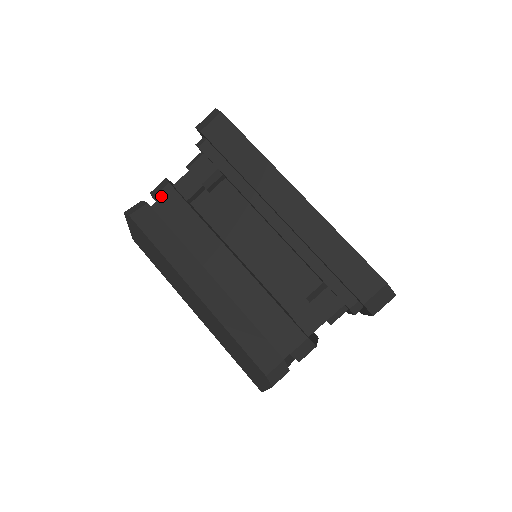
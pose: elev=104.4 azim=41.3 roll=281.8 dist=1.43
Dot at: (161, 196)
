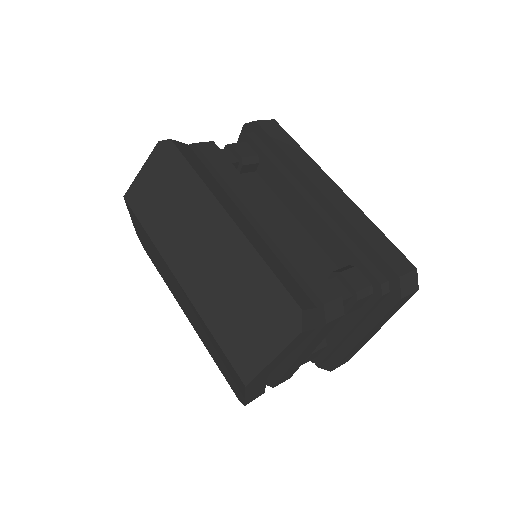
Dot at: (203, 145)
